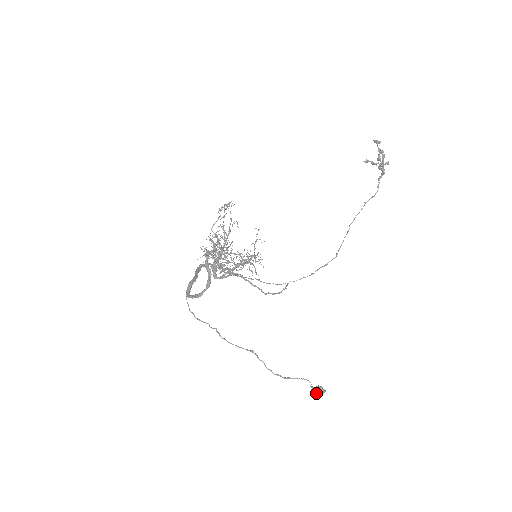
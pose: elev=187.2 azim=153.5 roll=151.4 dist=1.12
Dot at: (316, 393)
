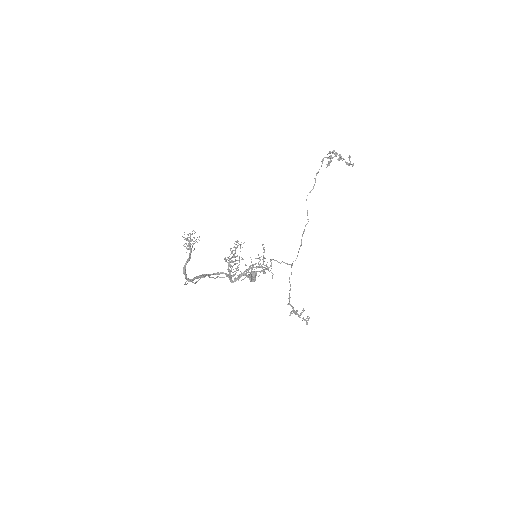
Dot at: (249, 278)
